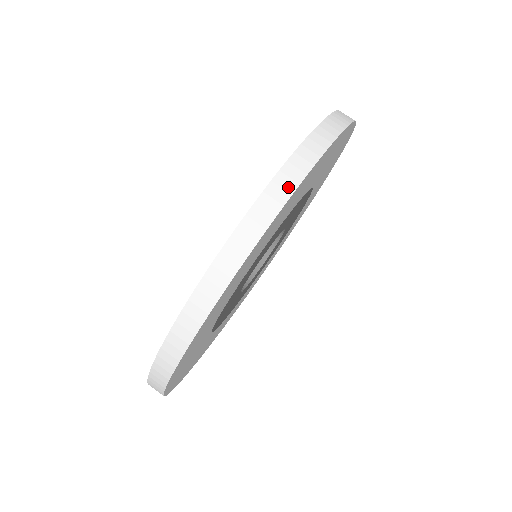
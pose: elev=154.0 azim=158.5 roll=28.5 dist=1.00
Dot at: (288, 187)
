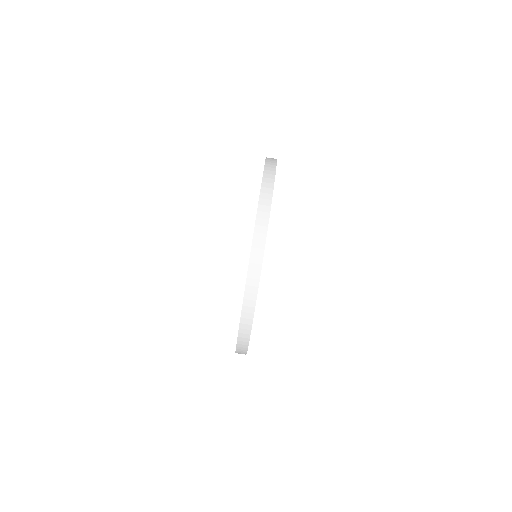
Dot at: (272, 173)
